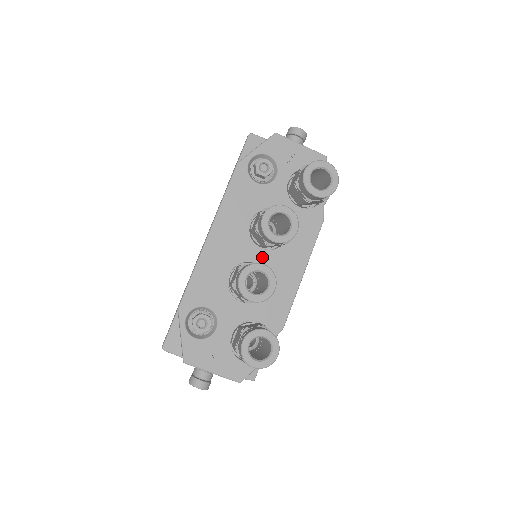
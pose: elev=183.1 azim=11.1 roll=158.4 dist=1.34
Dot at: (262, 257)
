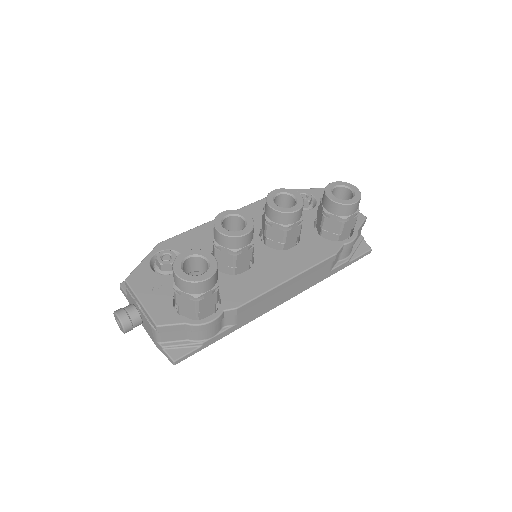
Dot at: (259, 248)
